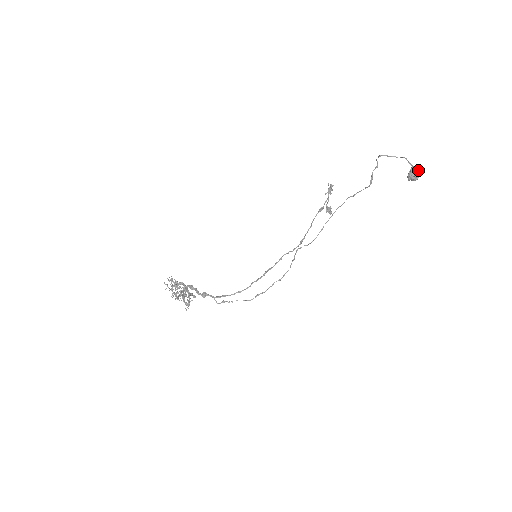
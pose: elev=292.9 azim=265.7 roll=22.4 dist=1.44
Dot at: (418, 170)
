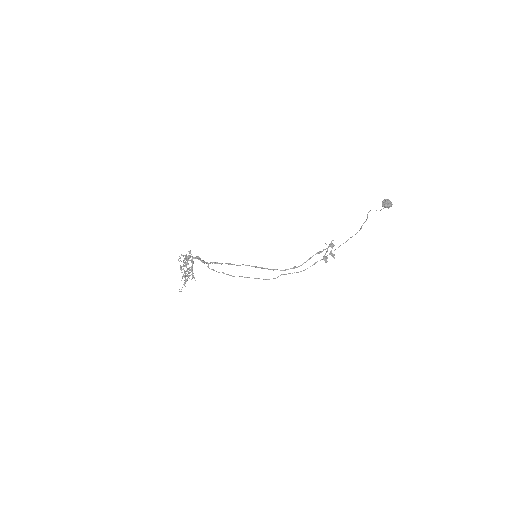
Dot at: (390, 201)
